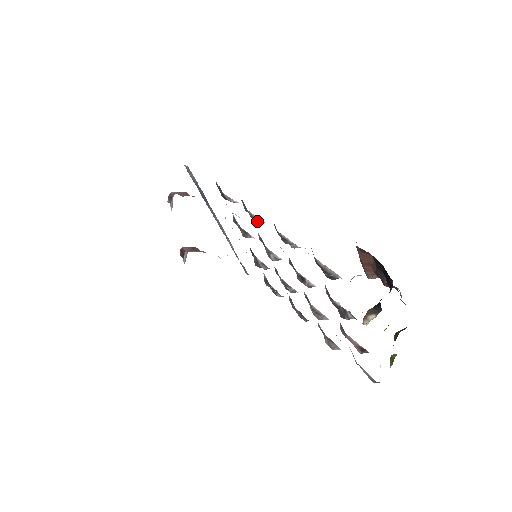
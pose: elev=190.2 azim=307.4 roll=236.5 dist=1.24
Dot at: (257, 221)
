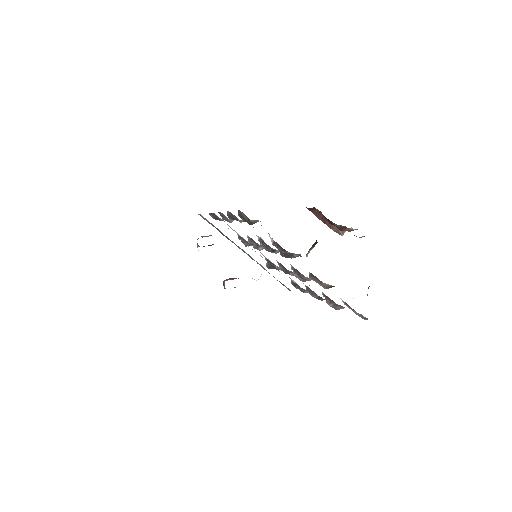
Dot at: (231, 221)
